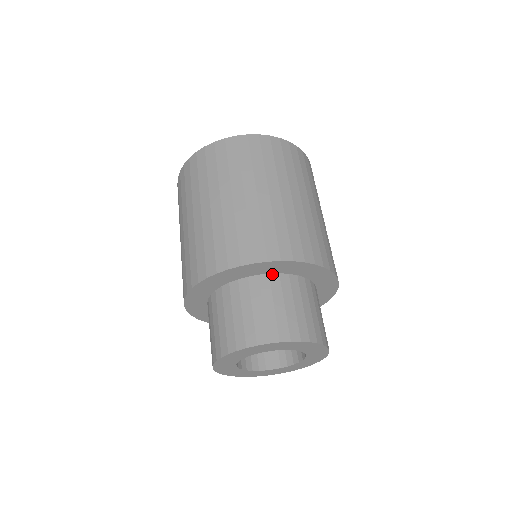
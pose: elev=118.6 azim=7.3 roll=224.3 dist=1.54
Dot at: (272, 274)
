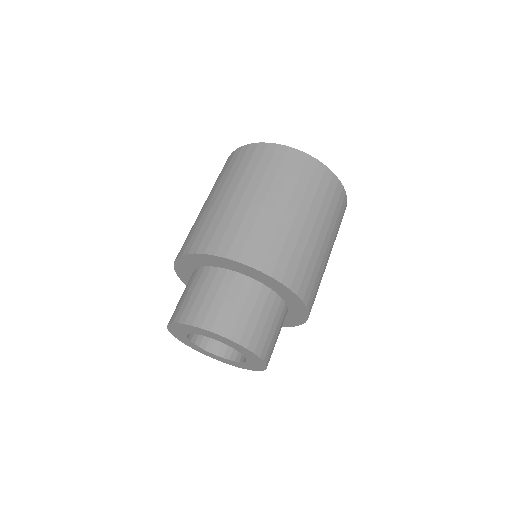
Dot at: (265, 286)
